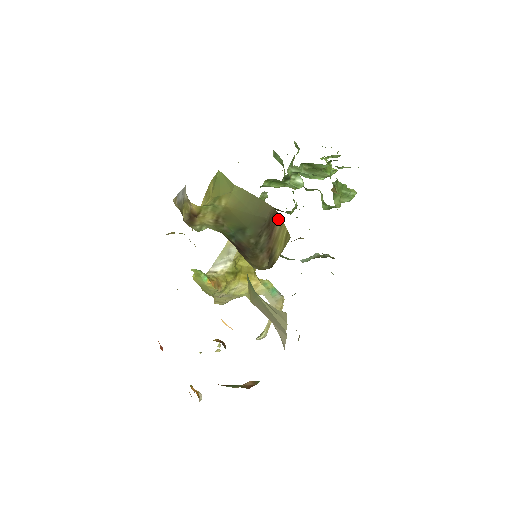
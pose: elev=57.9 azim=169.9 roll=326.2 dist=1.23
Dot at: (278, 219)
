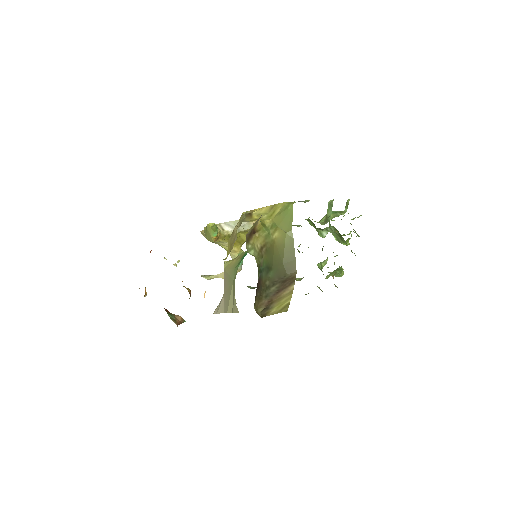
Dot at: (292, 286)
